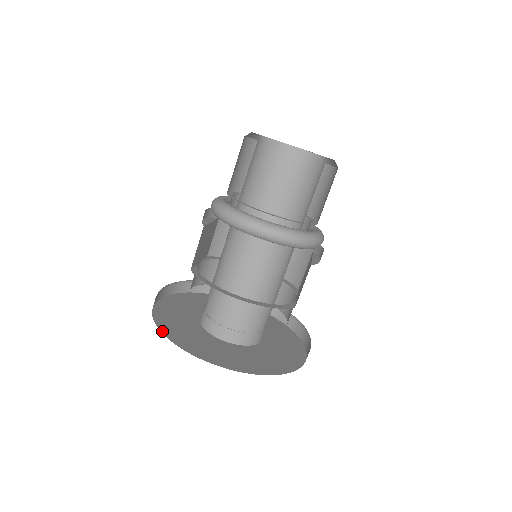
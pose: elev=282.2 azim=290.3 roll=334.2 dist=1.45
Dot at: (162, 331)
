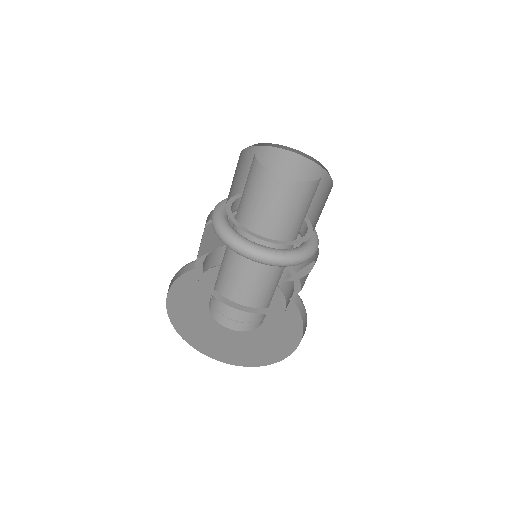
Dot at: (167, 304)
